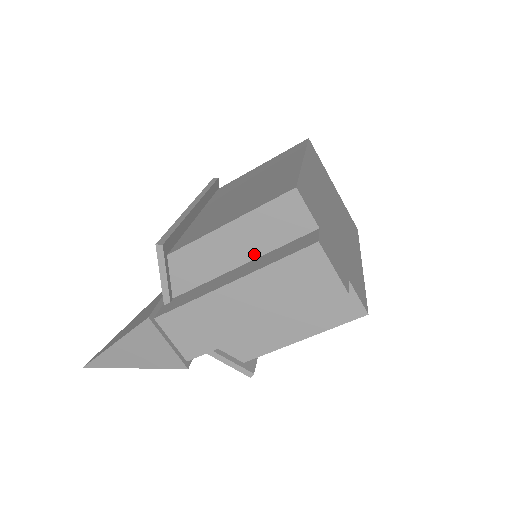
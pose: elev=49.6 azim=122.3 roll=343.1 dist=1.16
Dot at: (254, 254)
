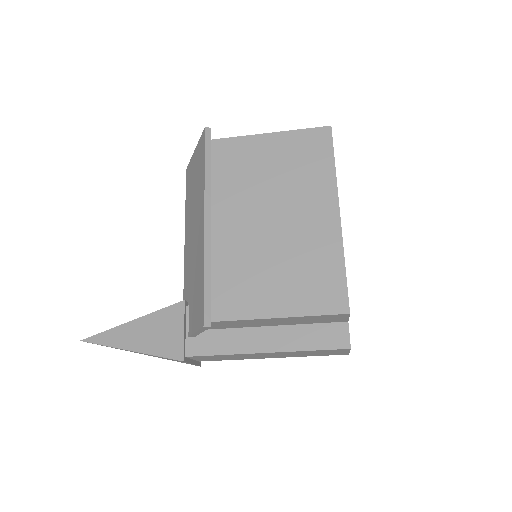
Dot at: (286, 324)
